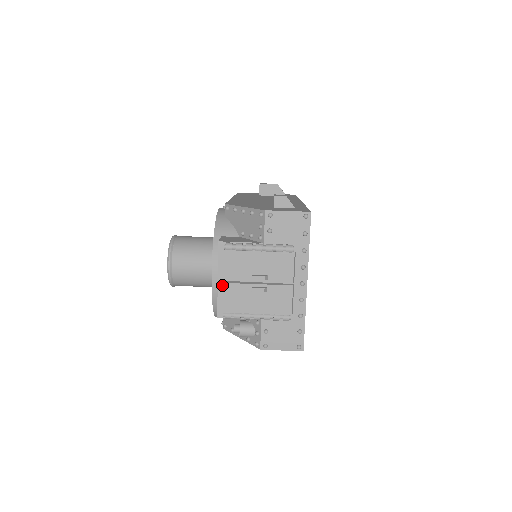
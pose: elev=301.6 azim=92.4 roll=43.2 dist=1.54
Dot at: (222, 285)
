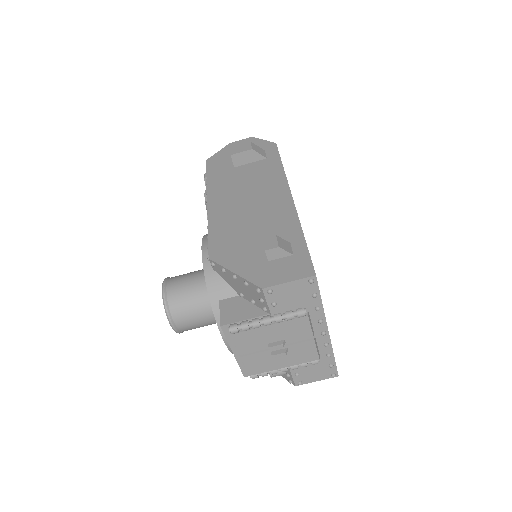
Dot at: occluded
